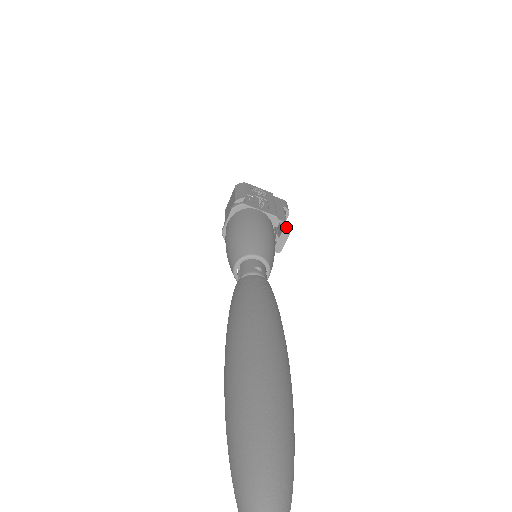
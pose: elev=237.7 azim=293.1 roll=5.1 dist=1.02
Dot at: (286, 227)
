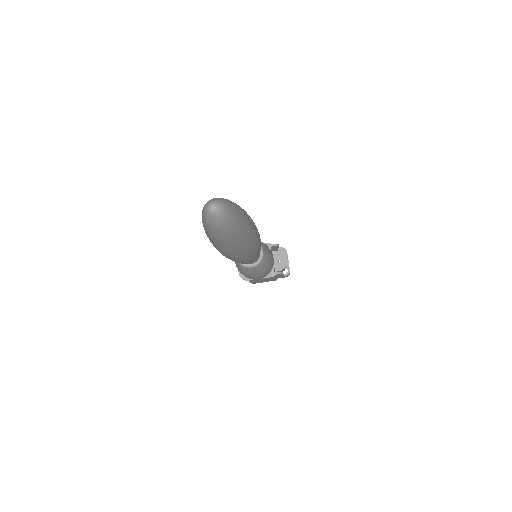
Dot at: (280, 248)
